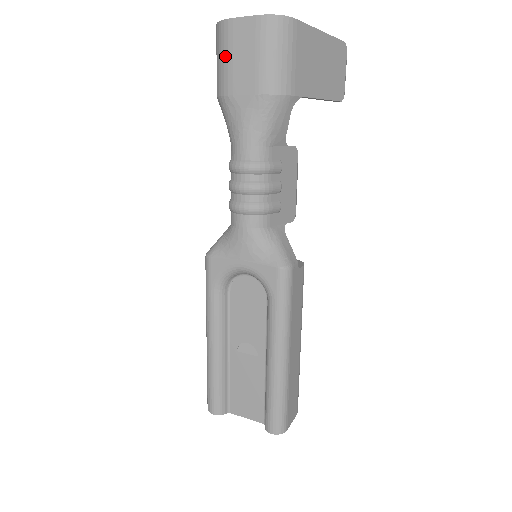
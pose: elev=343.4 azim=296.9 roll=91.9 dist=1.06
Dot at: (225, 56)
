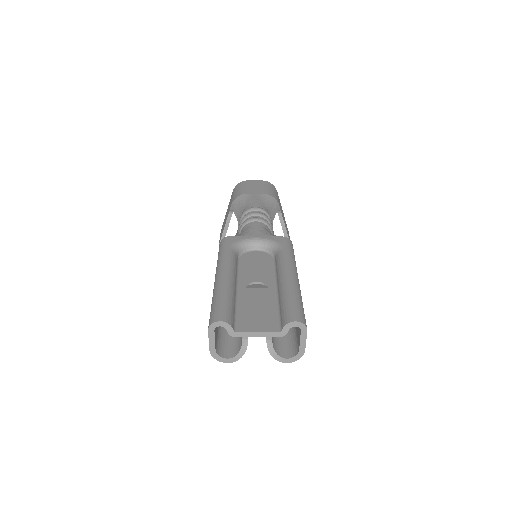
Dot at: (244, 187)
